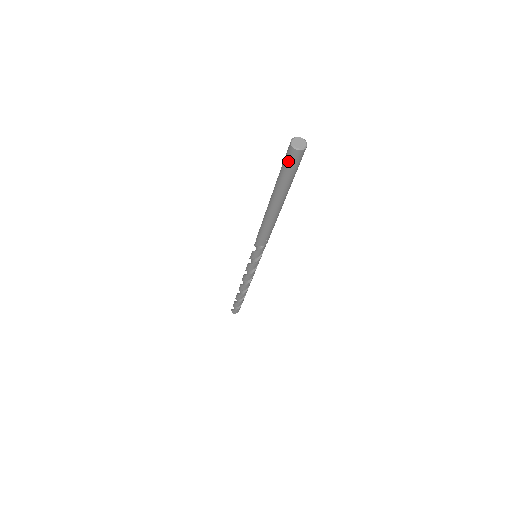
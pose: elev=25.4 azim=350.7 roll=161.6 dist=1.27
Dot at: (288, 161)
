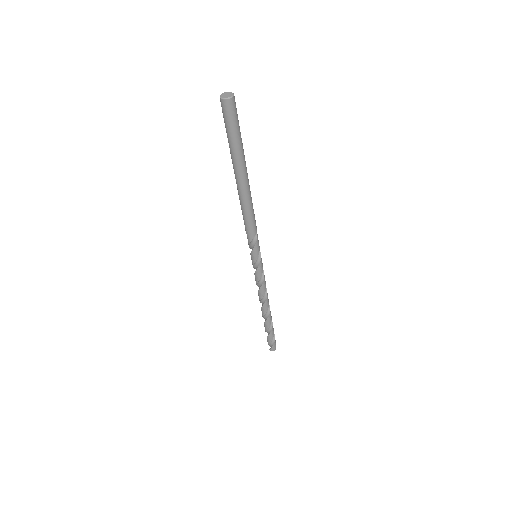
Dot at: (230, 117)
